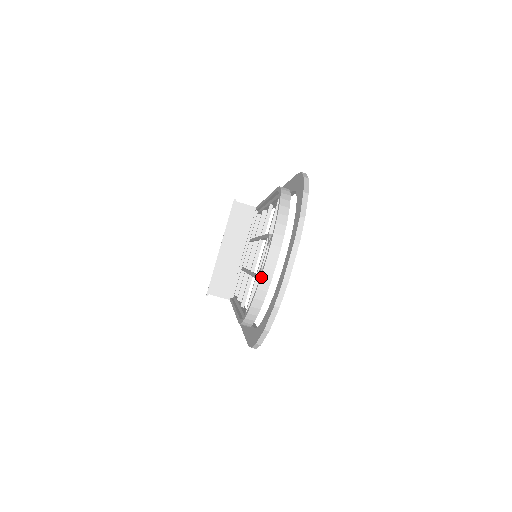
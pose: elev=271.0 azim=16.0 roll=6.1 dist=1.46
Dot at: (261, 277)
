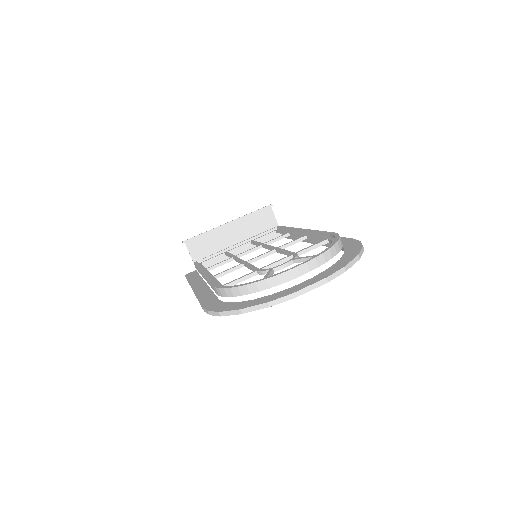
Dot at: (277, 275)
